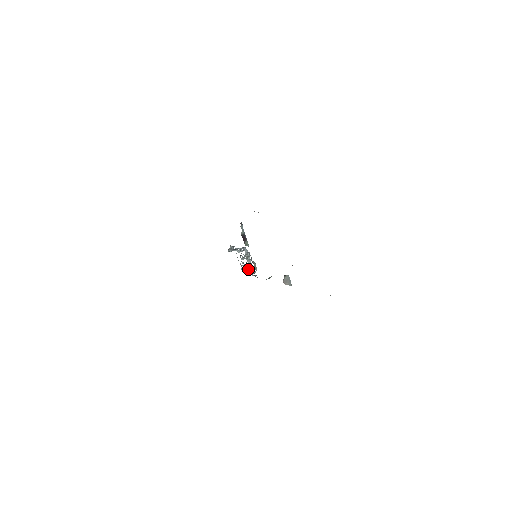
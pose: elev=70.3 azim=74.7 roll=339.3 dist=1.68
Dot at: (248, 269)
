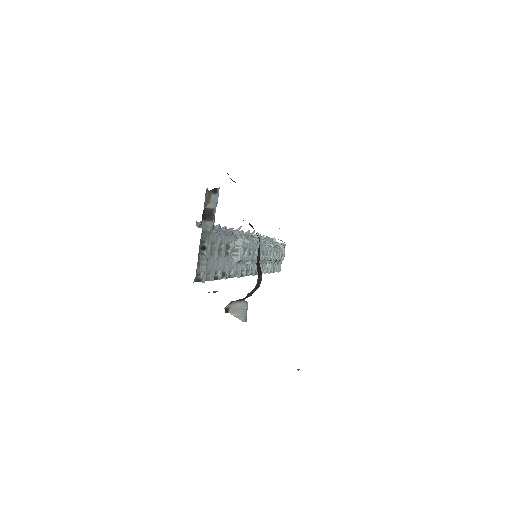
Dot at: (244, 269)
